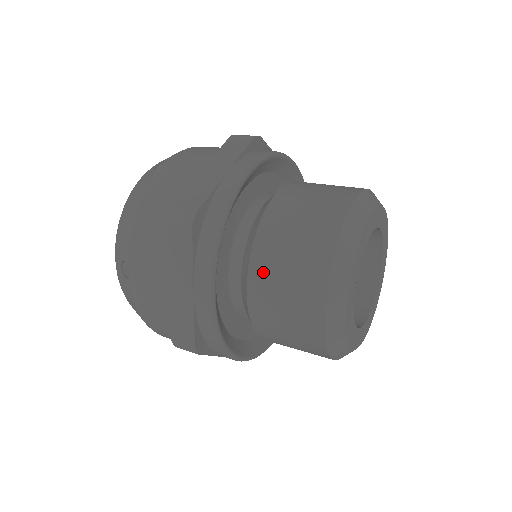
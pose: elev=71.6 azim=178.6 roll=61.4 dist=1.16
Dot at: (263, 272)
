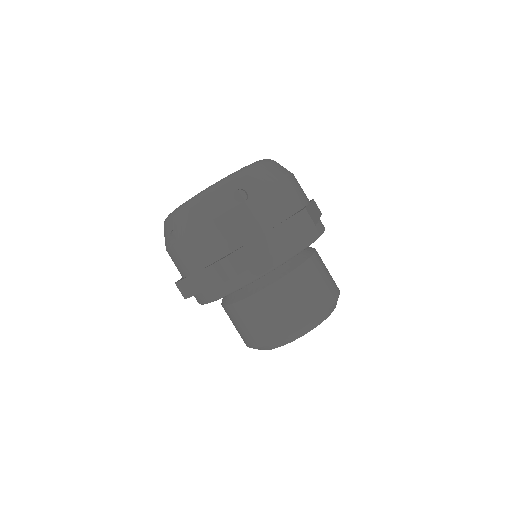
Dot at: (299, 279)
